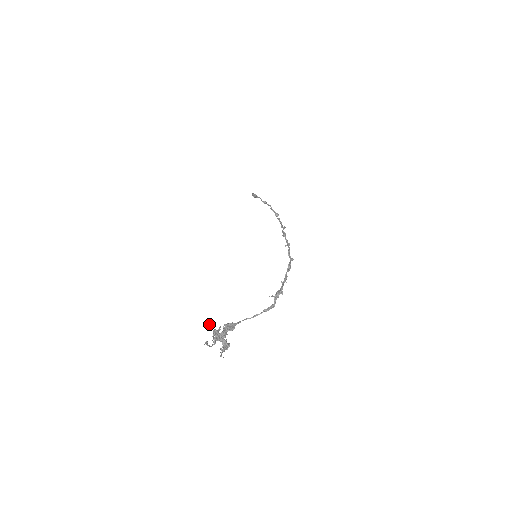
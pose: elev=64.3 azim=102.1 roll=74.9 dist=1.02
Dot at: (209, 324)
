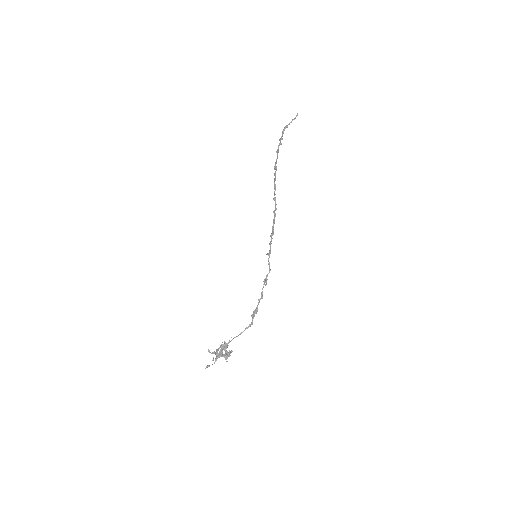
Dot at: (208, 351)
